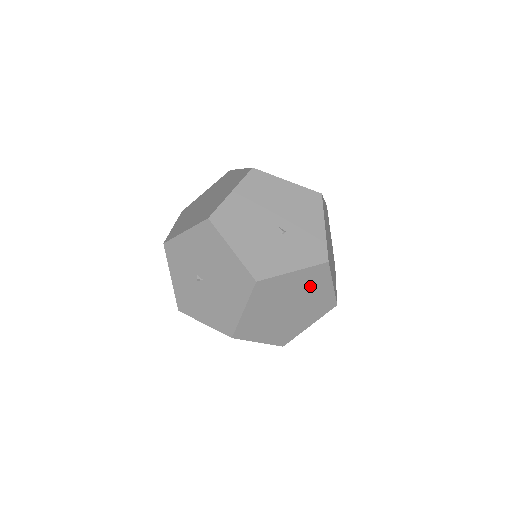
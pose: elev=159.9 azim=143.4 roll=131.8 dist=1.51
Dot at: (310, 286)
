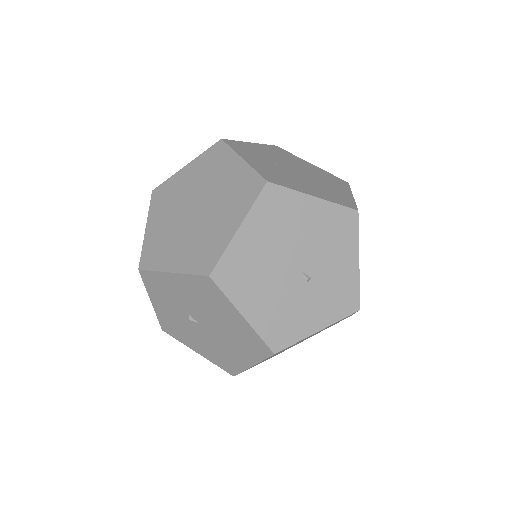
Dot at: occluded
